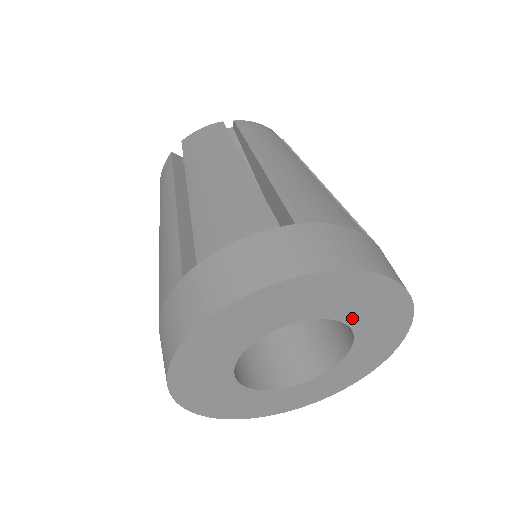
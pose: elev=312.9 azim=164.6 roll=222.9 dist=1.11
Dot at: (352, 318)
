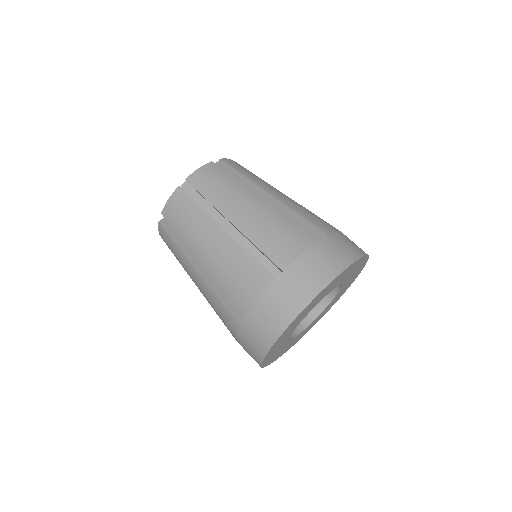
Dot at: (337, 285)
